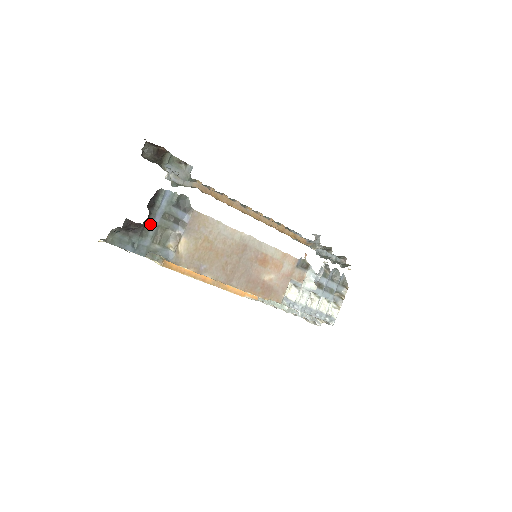
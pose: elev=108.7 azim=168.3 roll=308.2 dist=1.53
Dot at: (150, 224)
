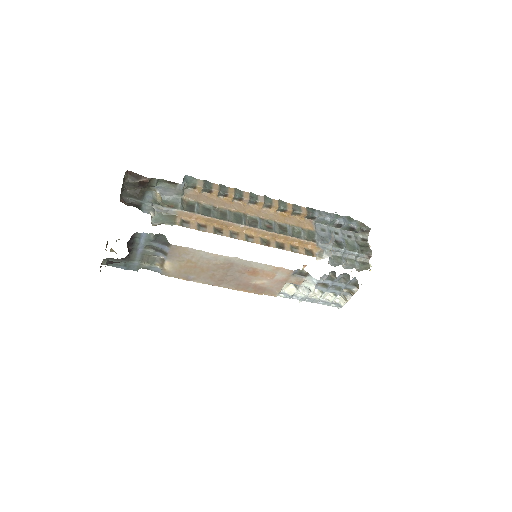
Dot at: (135, 254)
